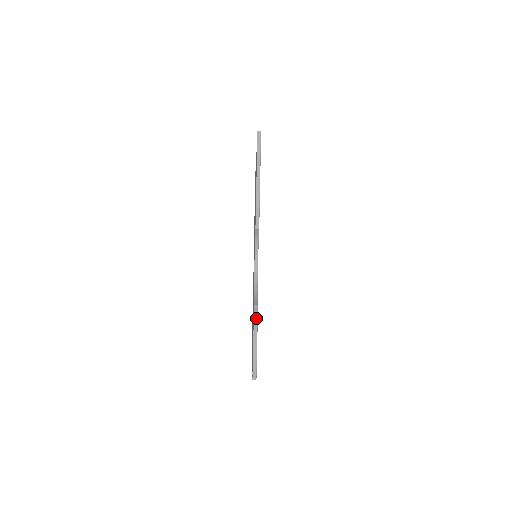
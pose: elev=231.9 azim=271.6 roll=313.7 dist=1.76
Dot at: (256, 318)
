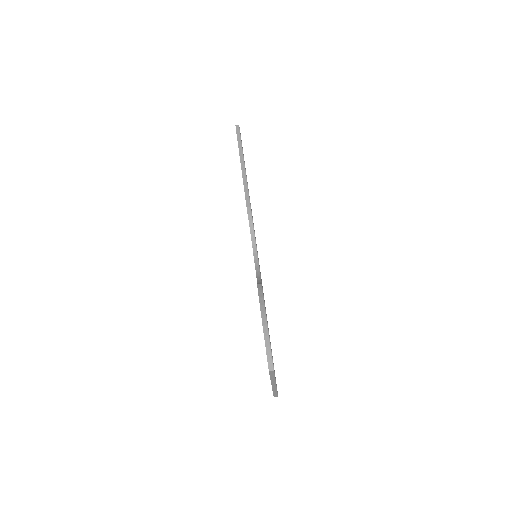
Dot at: (261, 295)
